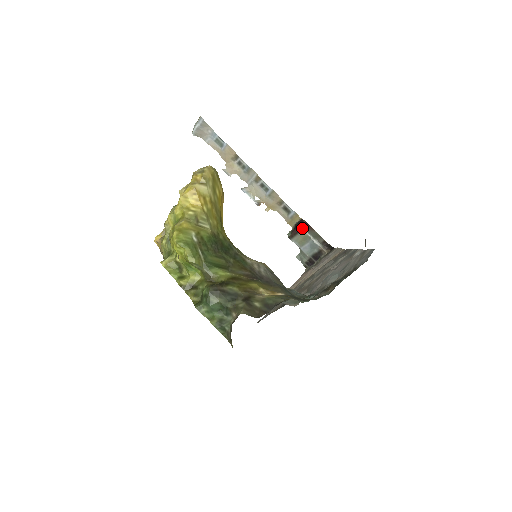
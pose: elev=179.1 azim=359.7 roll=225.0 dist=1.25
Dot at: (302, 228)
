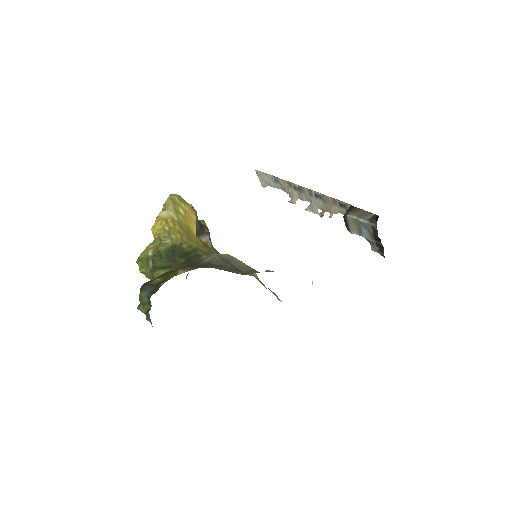
Dot at: (346, 214)
